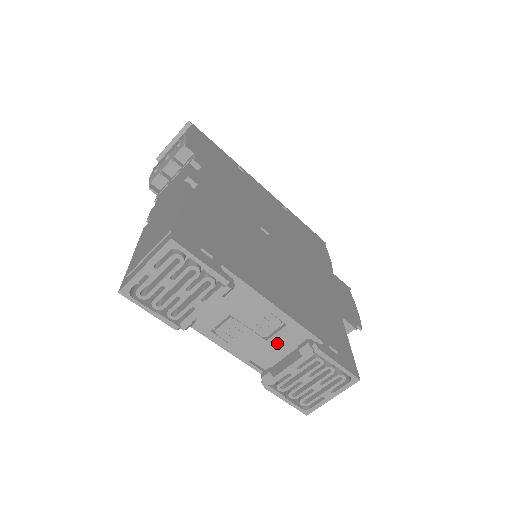
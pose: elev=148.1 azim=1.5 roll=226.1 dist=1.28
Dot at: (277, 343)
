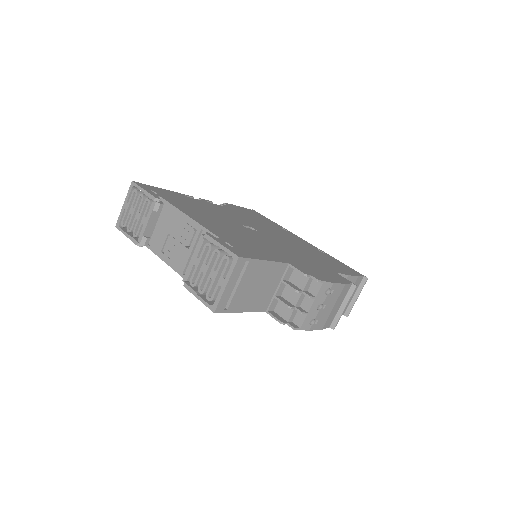
Dot at: occluded
